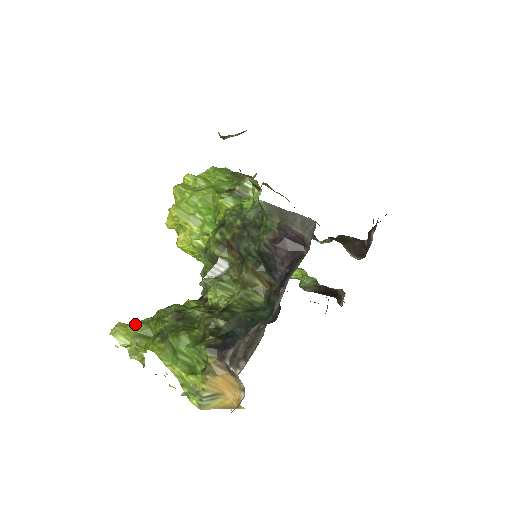
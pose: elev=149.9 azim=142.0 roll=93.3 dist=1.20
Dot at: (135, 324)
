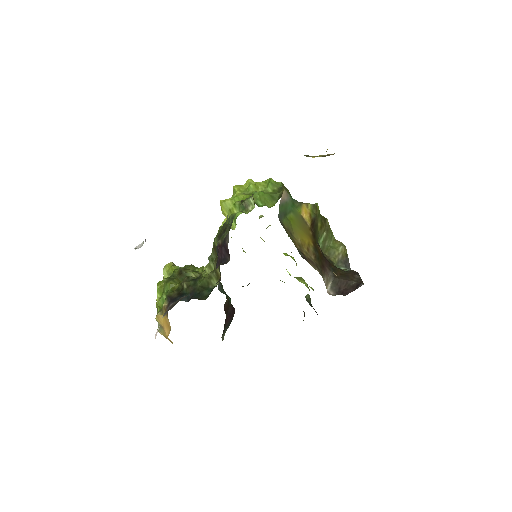
Dot at: (174, 267)
